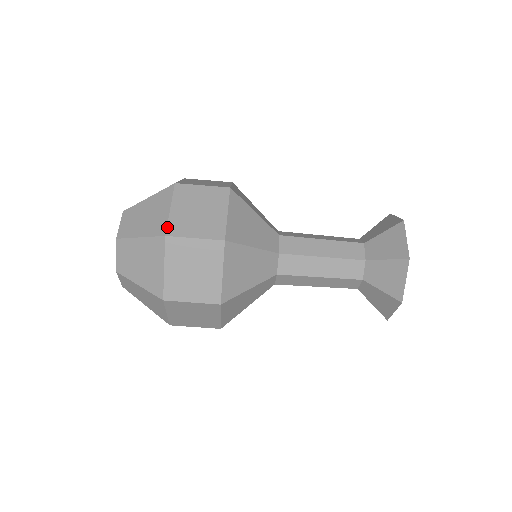
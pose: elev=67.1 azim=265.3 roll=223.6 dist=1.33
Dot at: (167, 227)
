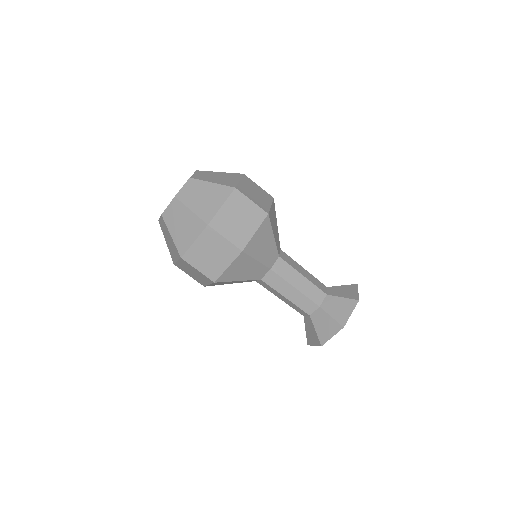
Dot at: (212, 219)
